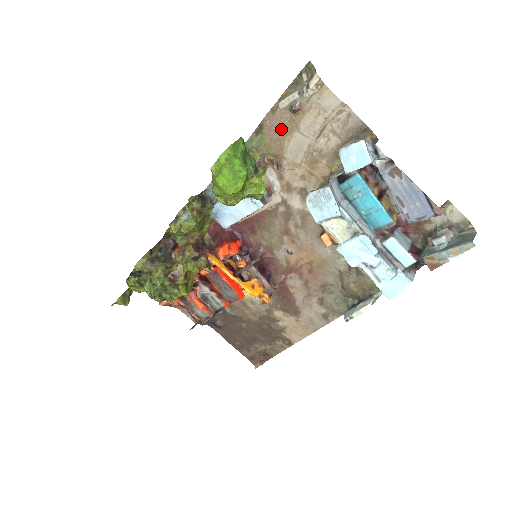
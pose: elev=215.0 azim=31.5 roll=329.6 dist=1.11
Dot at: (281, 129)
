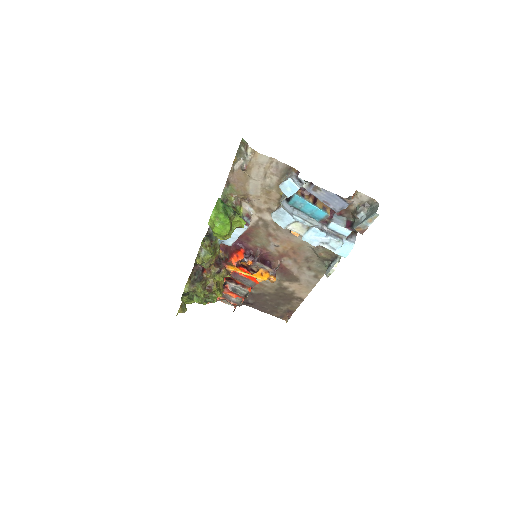
Dot at: (241, 180)
